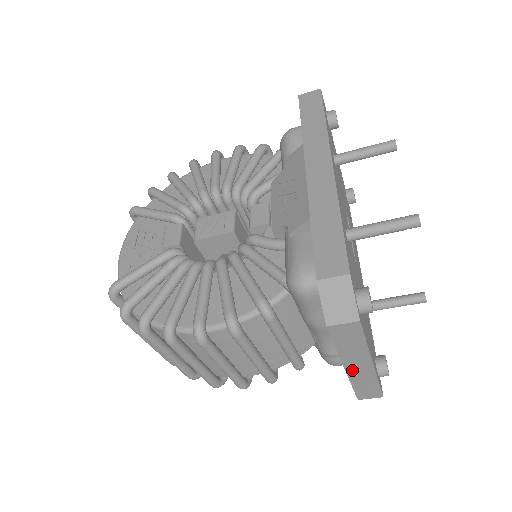
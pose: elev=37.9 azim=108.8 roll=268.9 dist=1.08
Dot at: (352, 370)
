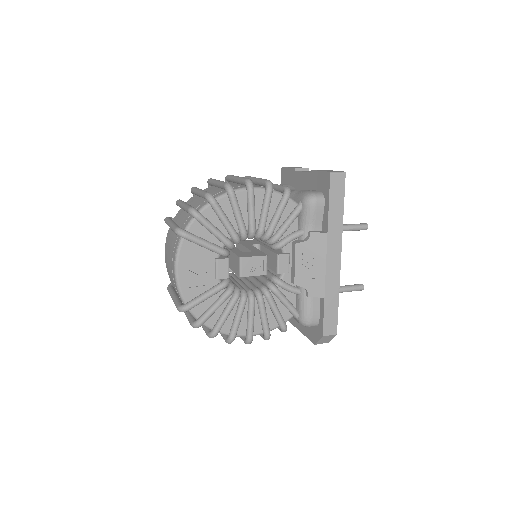
Dot at: occluded
